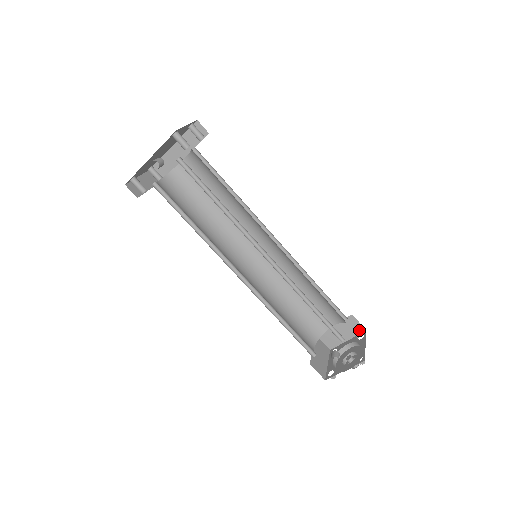
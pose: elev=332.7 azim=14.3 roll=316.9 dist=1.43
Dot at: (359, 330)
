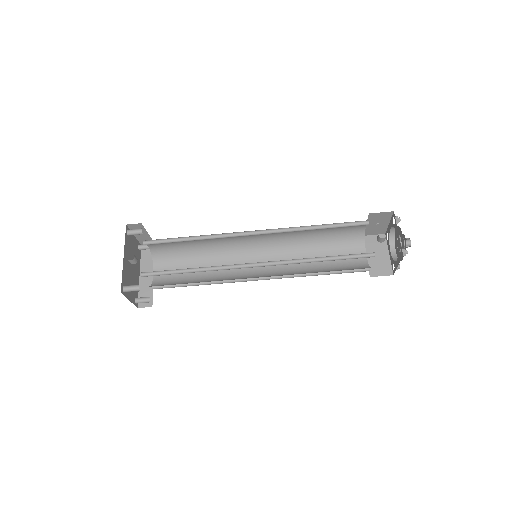
Dot at: occluded
